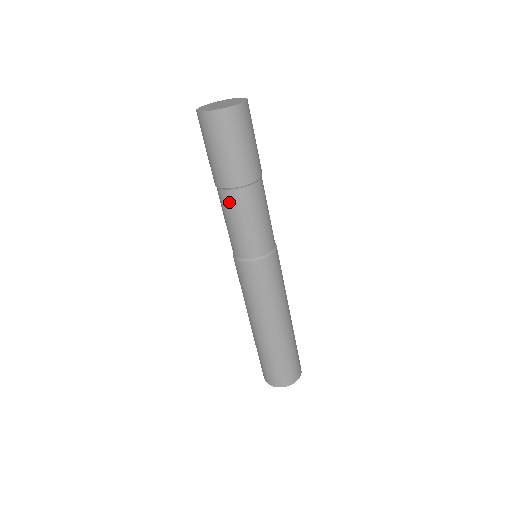
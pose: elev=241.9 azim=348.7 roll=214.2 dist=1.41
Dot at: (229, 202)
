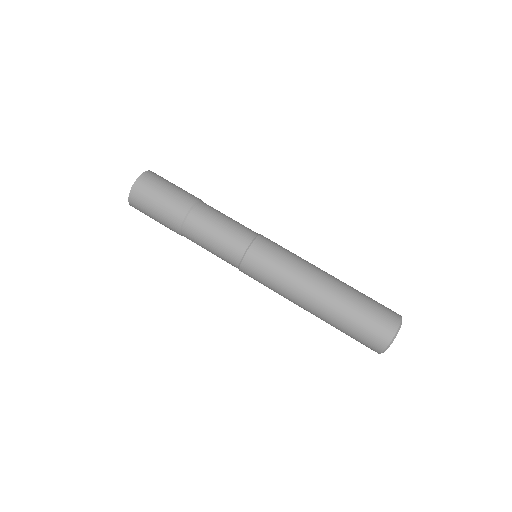
Dot at: (199, 219)
